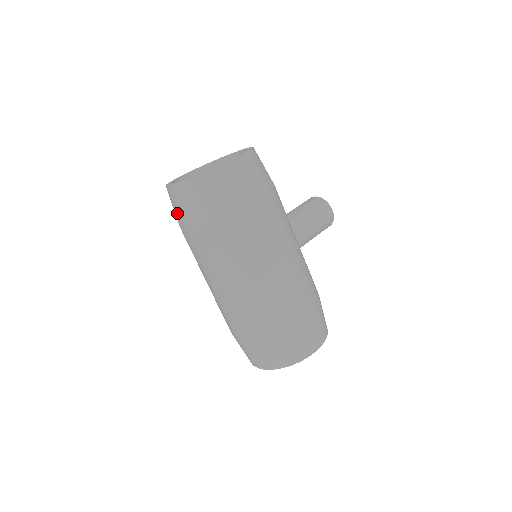
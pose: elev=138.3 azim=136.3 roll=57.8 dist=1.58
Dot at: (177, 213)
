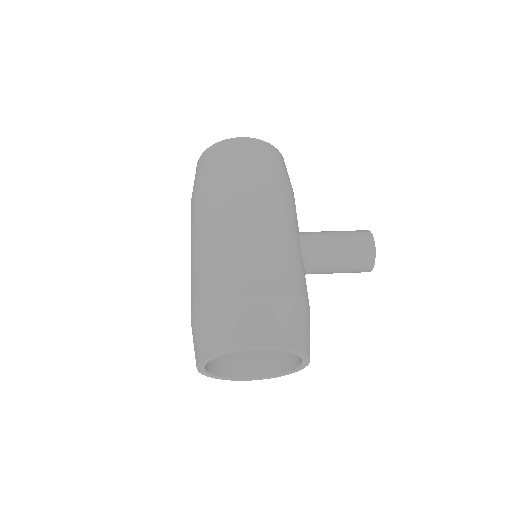
Dot at: occluded
